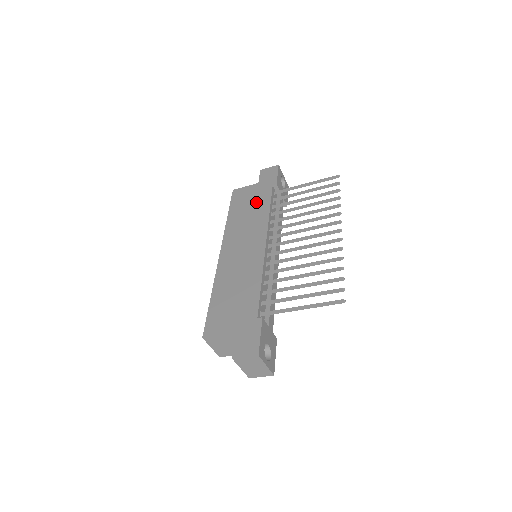
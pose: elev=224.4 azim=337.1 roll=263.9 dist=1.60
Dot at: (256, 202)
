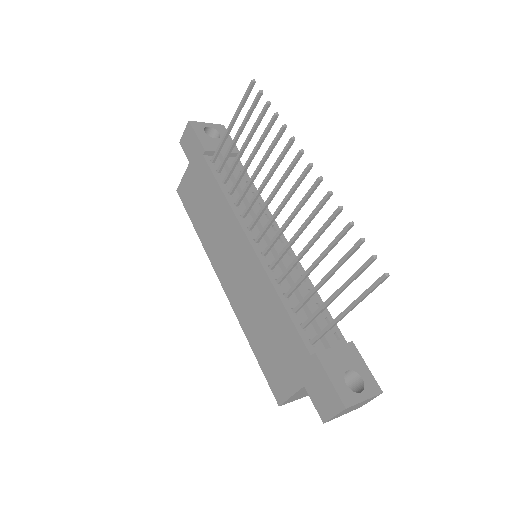
Dot at: (205, 192)
